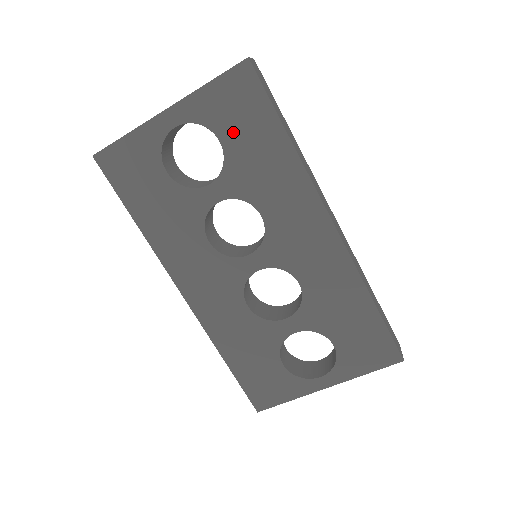
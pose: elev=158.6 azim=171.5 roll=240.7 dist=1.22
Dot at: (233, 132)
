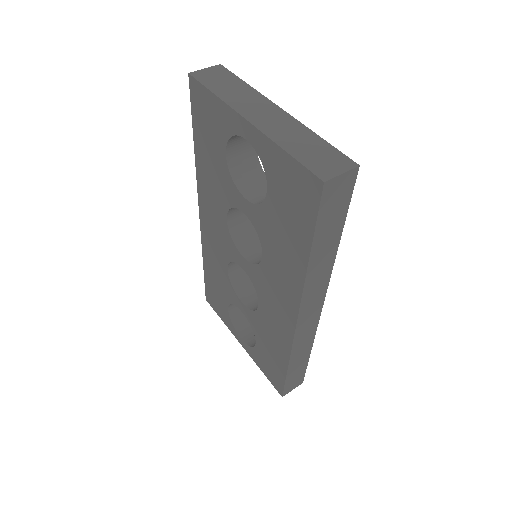
Dot at: (279, 200)
